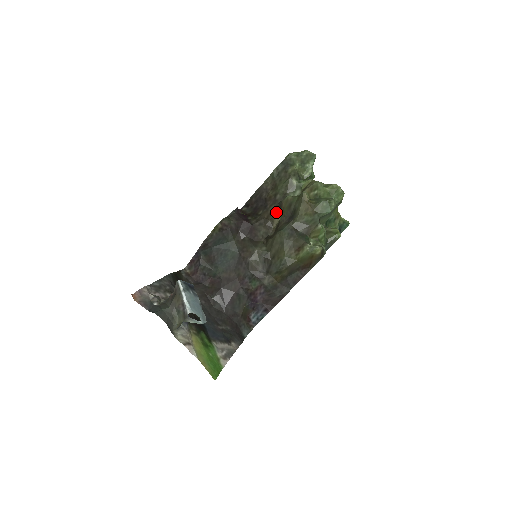
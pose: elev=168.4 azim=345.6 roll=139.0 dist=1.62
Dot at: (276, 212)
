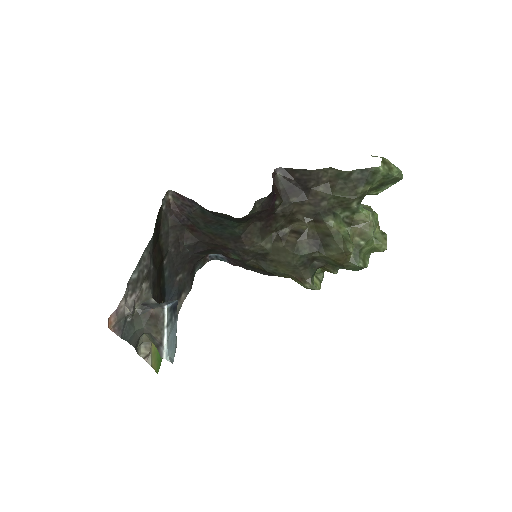
Dot at: (309, 217)
